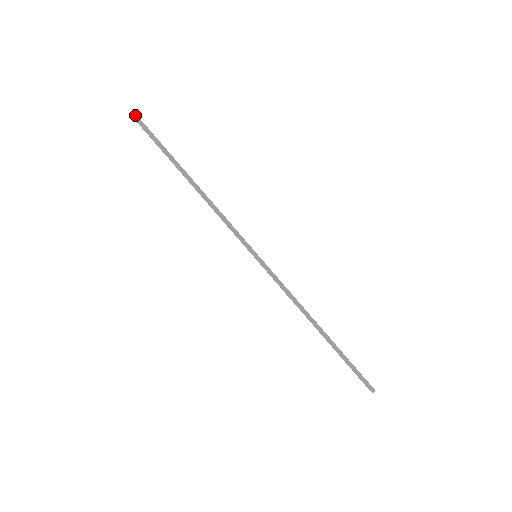
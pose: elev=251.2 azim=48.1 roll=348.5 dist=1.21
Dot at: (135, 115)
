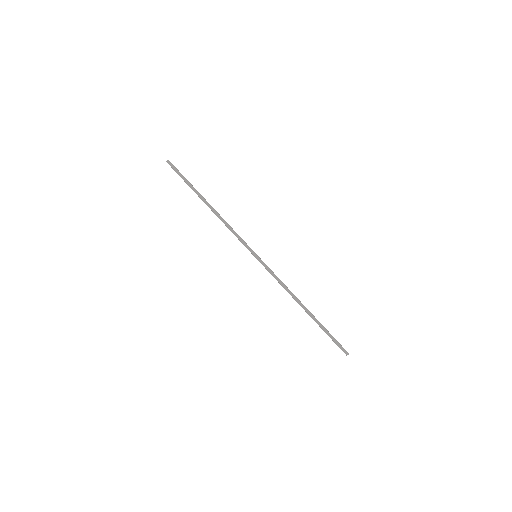
Dot at: (168, 160)
